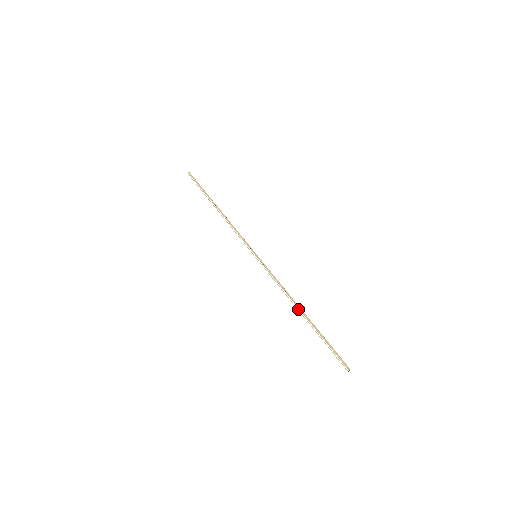
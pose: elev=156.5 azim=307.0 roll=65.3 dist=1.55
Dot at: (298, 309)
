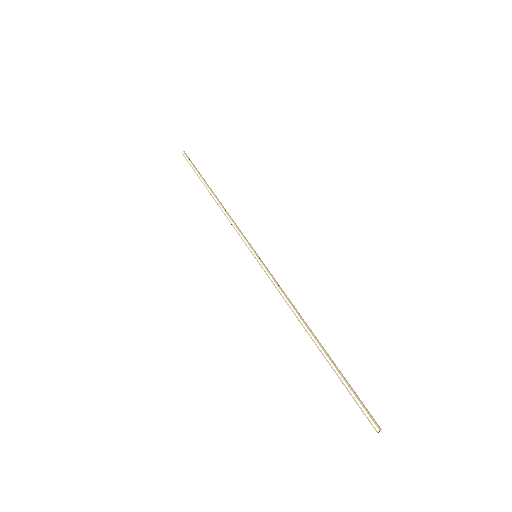
Dot at: (308, 331)
